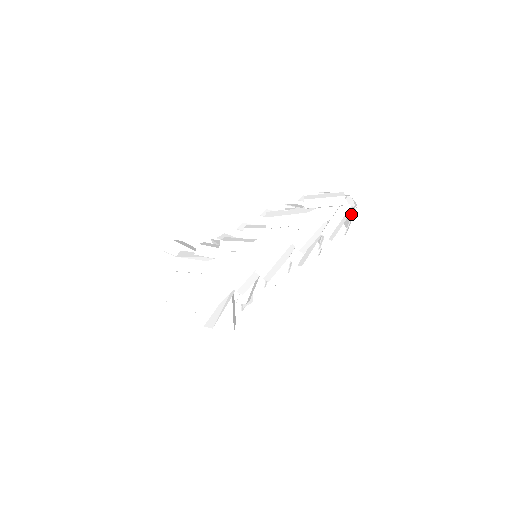
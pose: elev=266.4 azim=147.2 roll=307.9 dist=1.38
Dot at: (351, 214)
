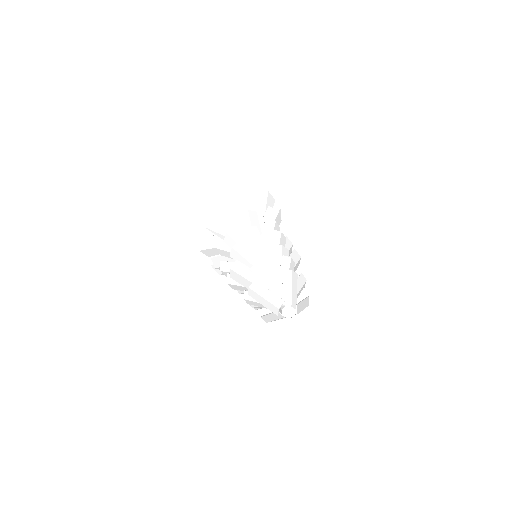
Dot at: (301, 307)
